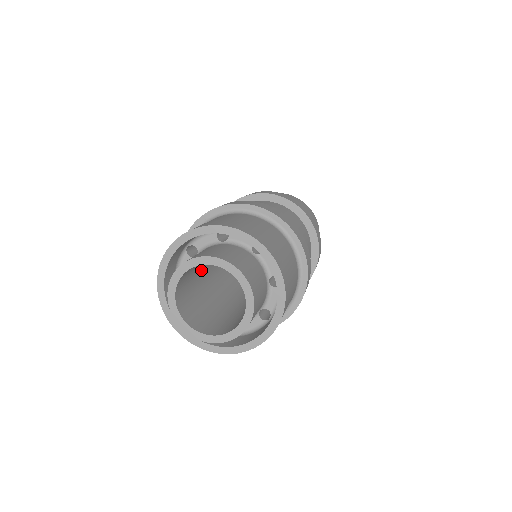
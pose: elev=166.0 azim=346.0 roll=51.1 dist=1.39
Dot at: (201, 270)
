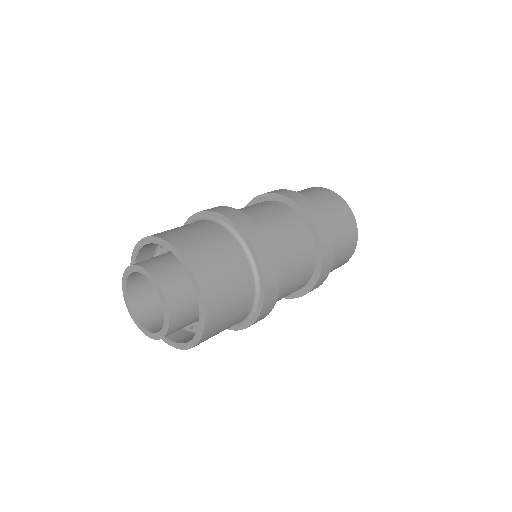
Dot at: occluded
